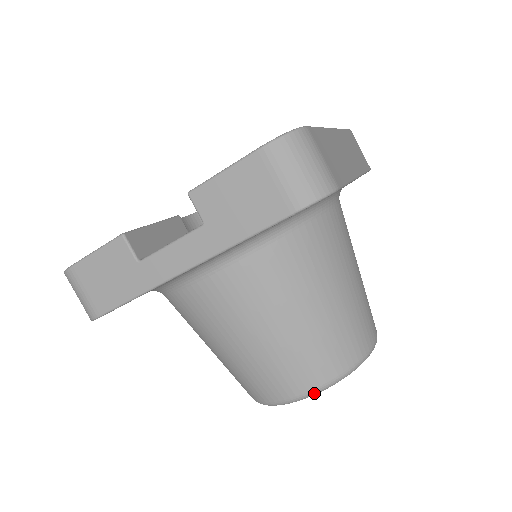
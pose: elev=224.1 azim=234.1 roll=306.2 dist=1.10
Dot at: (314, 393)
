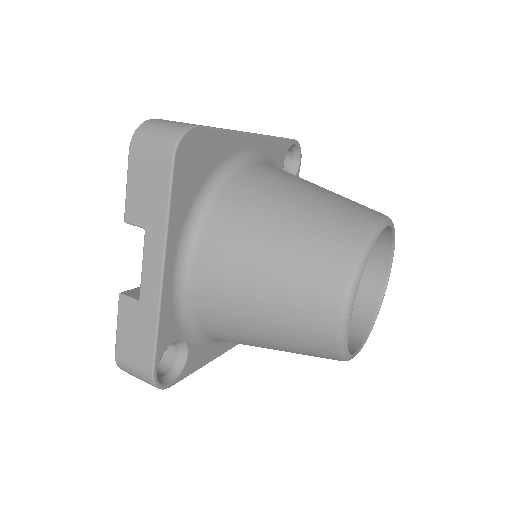
Dot at: (352, 288)
